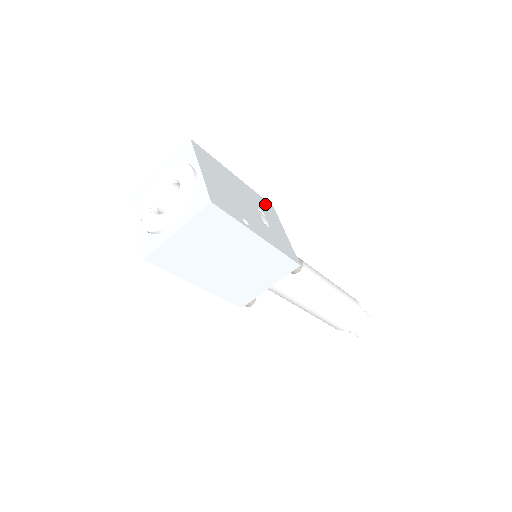
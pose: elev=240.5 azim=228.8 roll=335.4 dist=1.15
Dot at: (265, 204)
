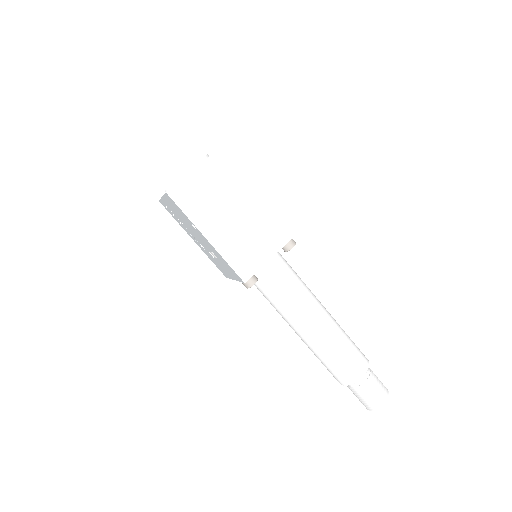
Dot at: occluded
